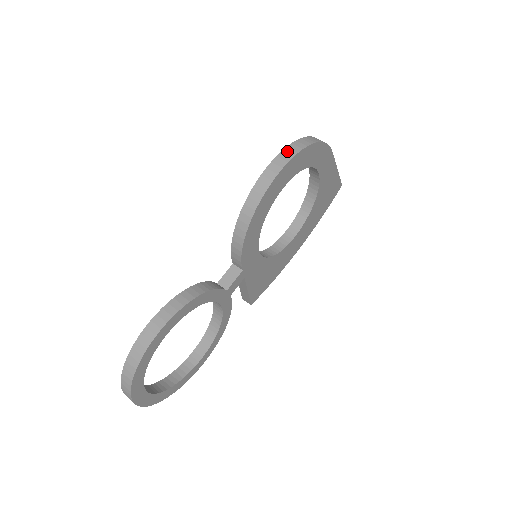
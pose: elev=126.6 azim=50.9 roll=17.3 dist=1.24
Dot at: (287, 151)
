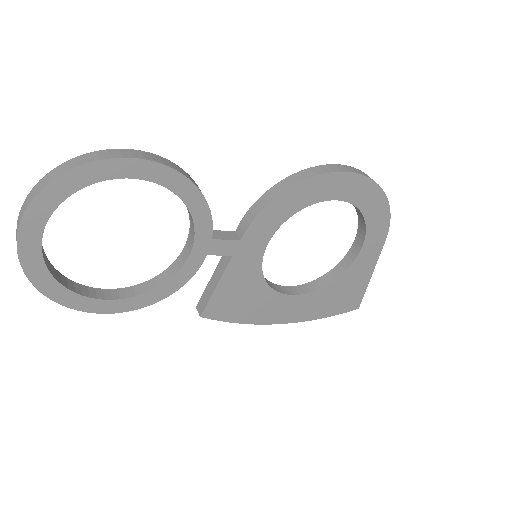
Dot at: occluded
